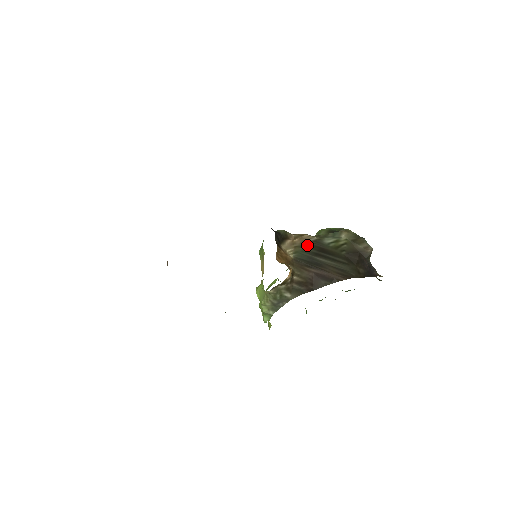
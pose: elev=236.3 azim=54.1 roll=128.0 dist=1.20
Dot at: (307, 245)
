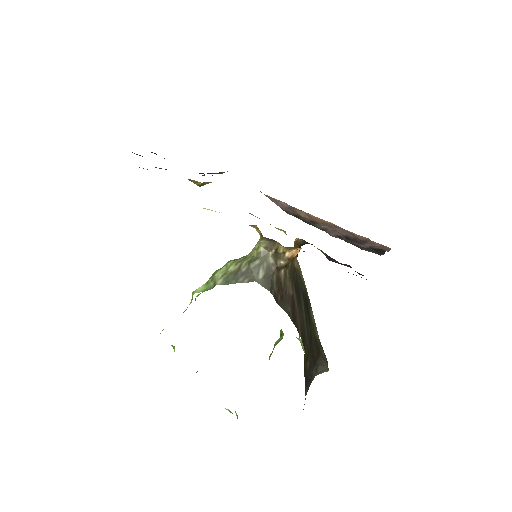
Dot at: (304, 286)
